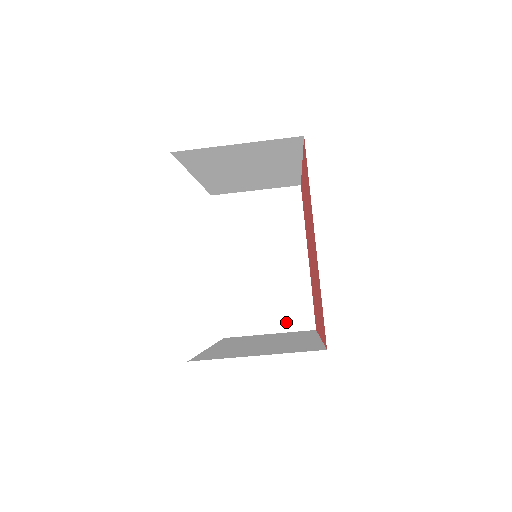
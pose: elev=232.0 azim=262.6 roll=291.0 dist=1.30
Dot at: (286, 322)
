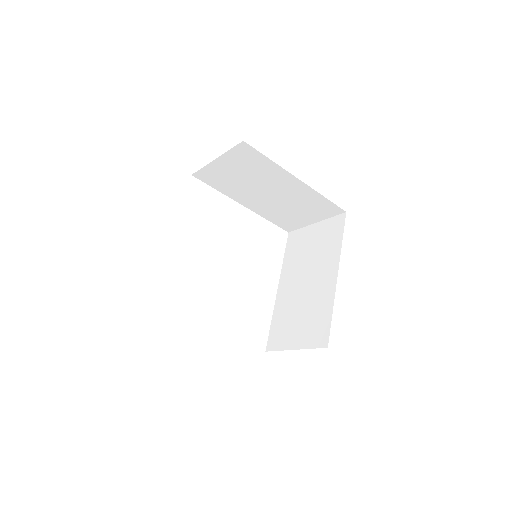
Dot at: (320, 215)
